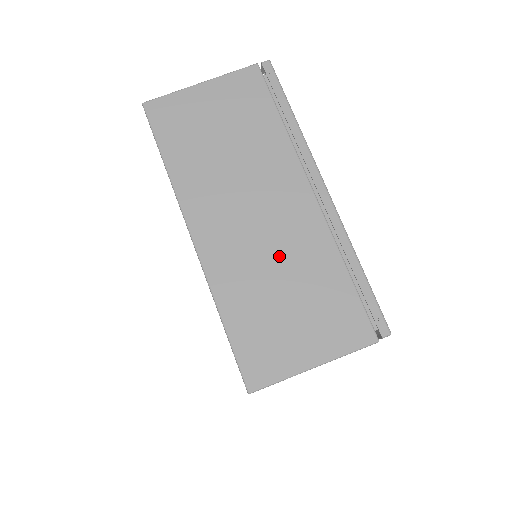
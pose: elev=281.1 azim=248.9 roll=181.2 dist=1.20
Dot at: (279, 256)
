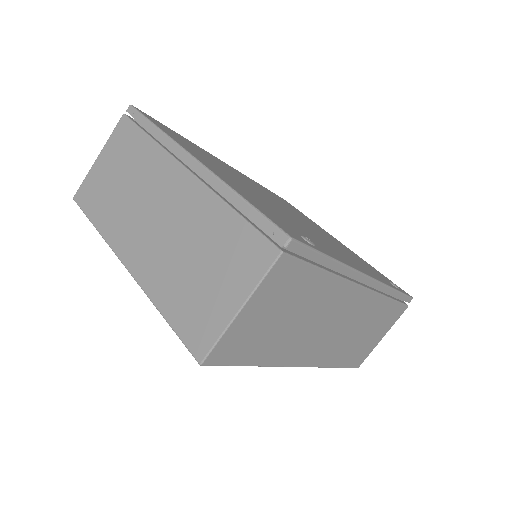
Dot at: (182, 237)
